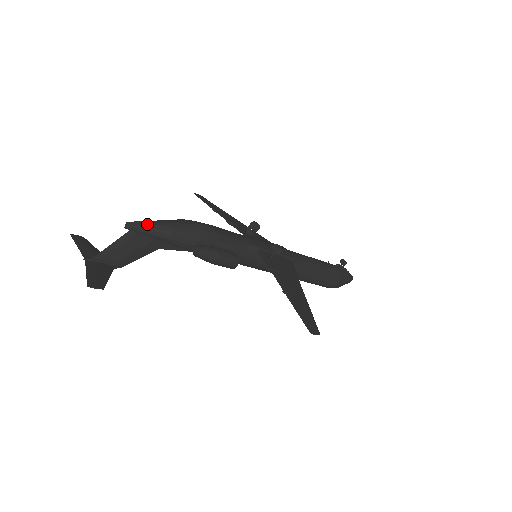
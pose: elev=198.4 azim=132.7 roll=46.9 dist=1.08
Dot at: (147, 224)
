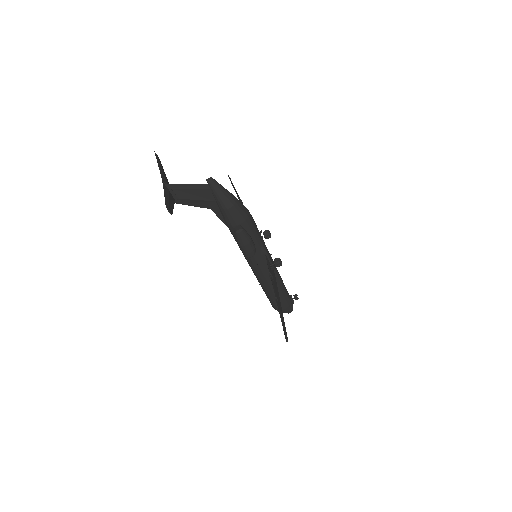
Dot at: (222, 188)
